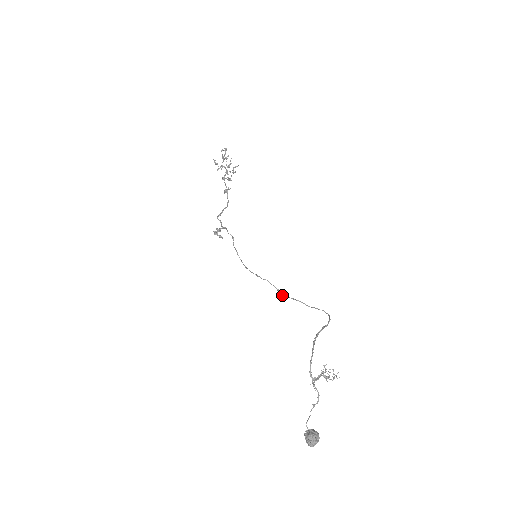
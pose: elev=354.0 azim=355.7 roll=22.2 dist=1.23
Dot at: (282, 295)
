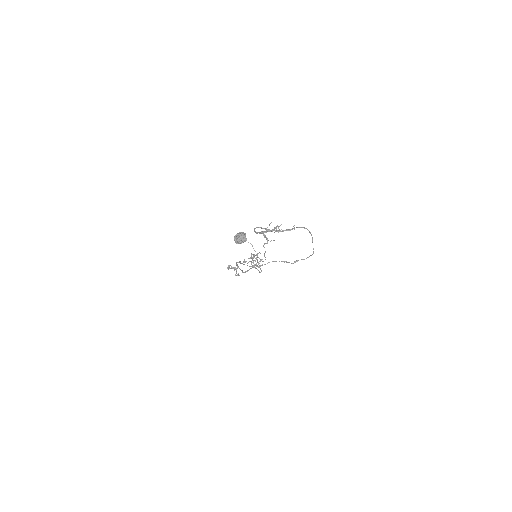
Dot at: (291, 263)
